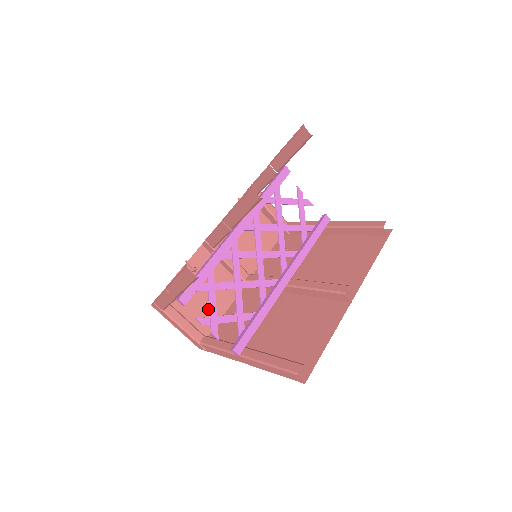
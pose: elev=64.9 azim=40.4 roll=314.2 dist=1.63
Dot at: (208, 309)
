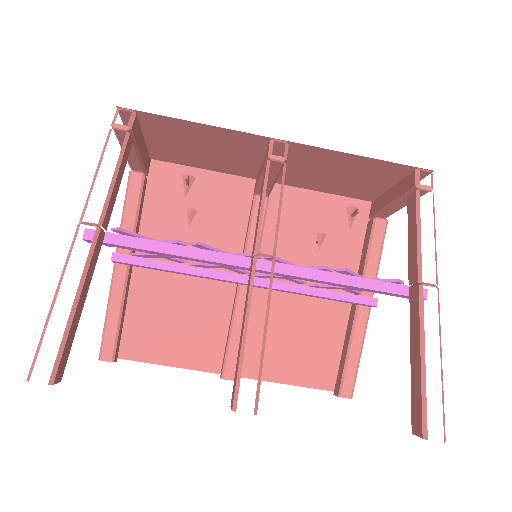
Dot at: (189, 156)
